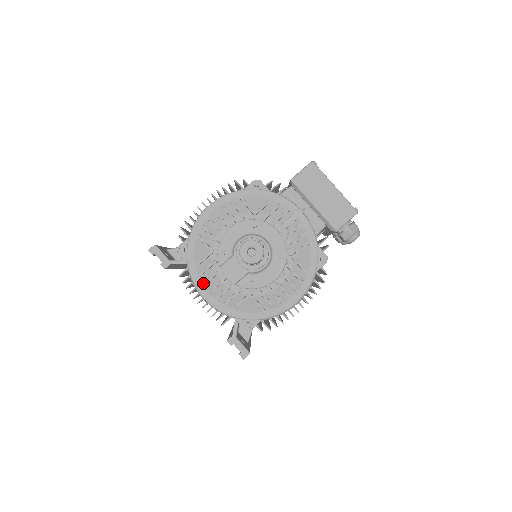
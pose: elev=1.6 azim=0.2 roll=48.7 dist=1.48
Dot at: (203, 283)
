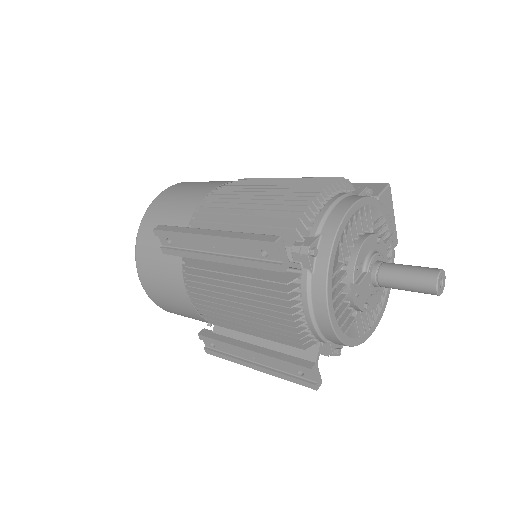
Dot at: (333, 300)
